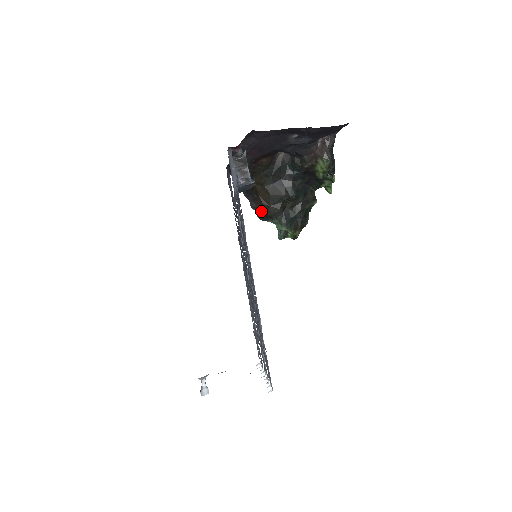
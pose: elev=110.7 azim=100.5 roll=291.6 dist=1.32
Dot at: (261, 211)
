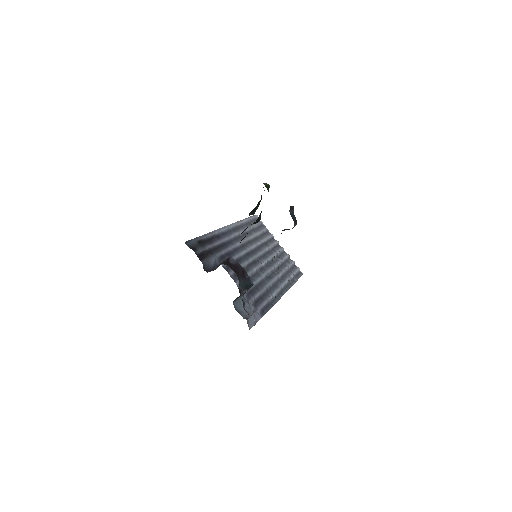
Dot at: occluded
